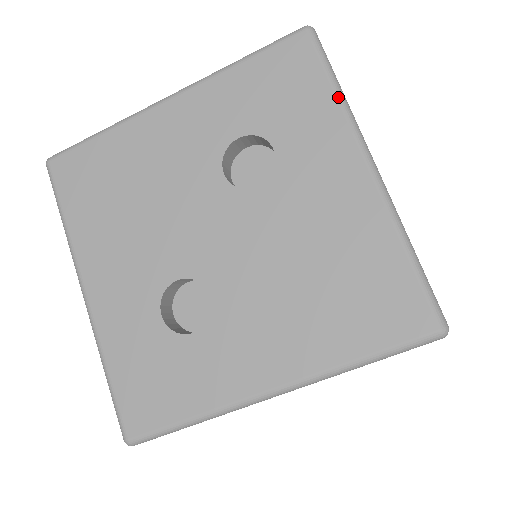
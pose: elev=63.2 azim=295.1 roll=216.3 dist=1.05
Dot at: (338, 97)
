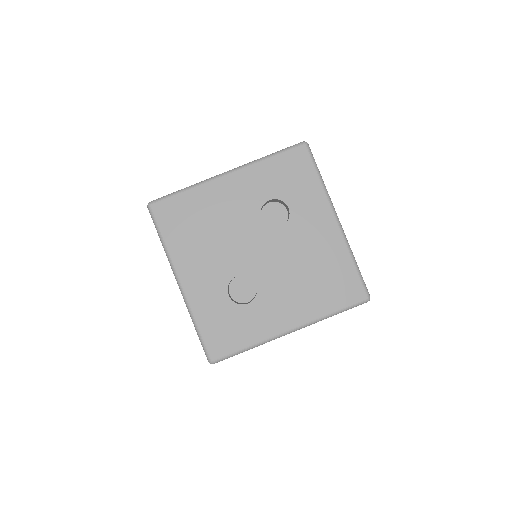
Dot at: (321, 183)
